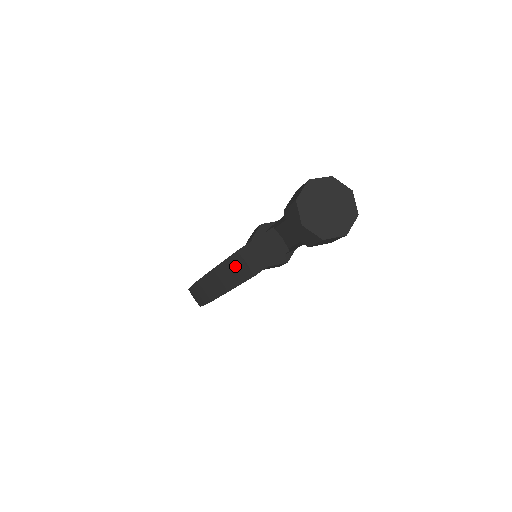
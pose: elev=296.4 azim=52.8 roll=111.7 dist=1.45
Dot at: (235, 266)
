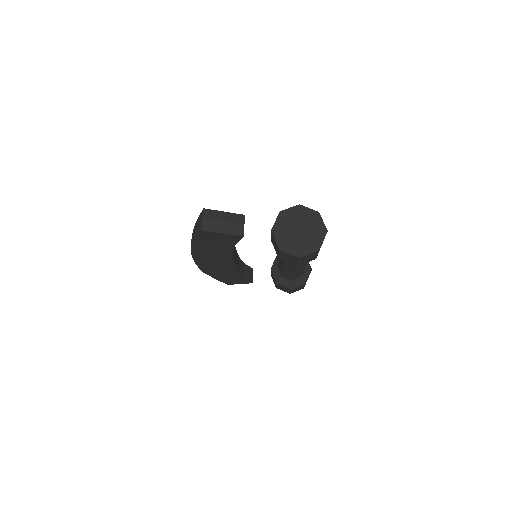
Dot at: (200, 220)
